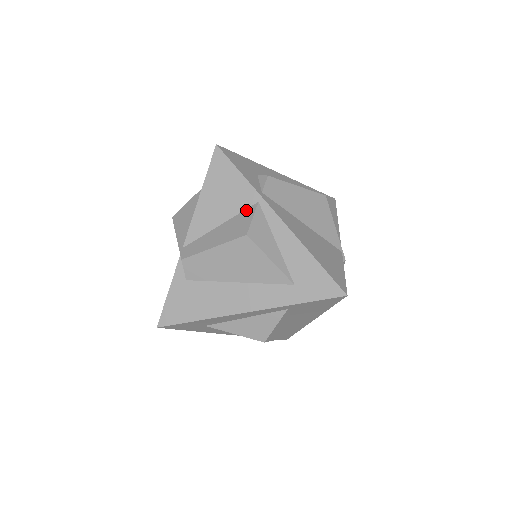
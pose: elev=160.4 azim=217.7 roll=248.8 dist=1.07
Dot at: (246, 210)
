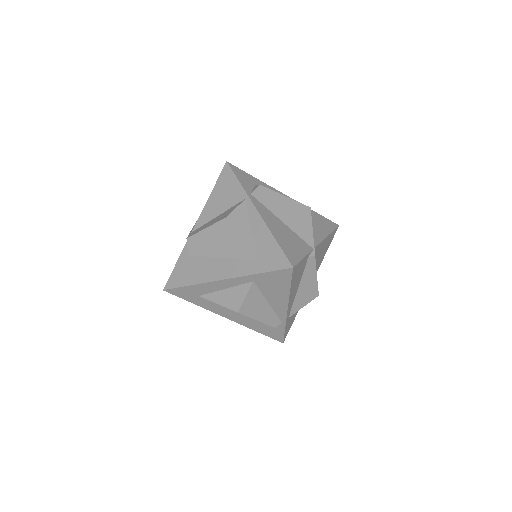
Dot at: (236, 205)
